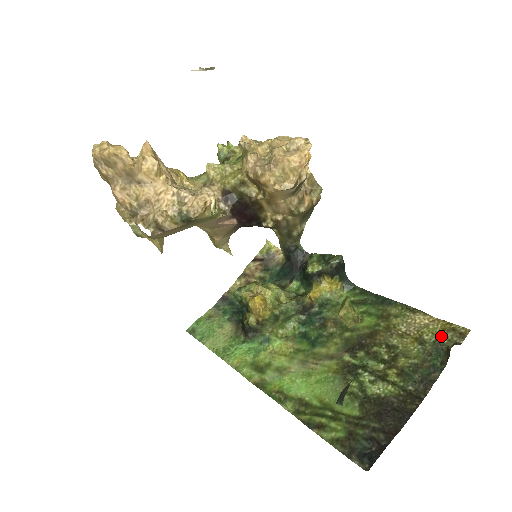
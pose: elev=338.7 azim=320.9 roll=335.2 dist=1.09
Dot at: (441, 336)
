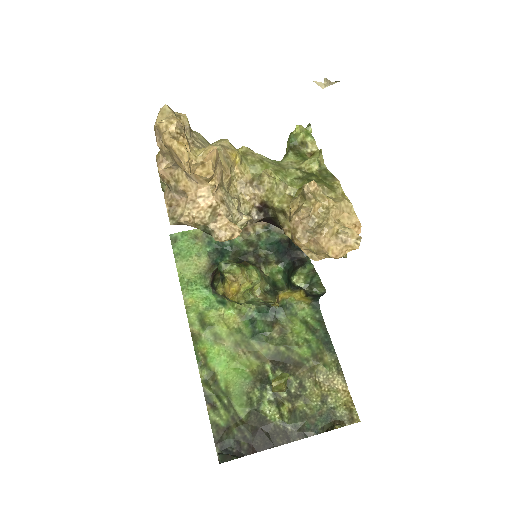
Dot at: (339, 408)
